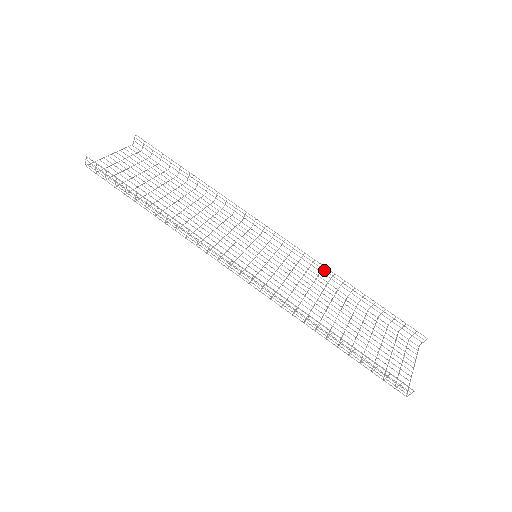
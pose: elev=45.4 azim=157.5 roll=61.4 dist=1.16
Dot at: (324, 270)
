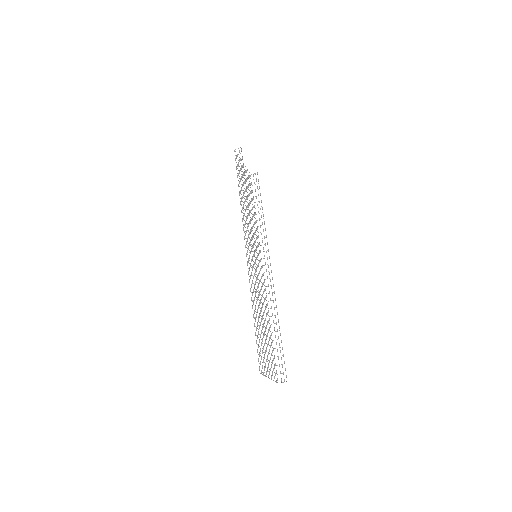
Dot at: (273, 301)
